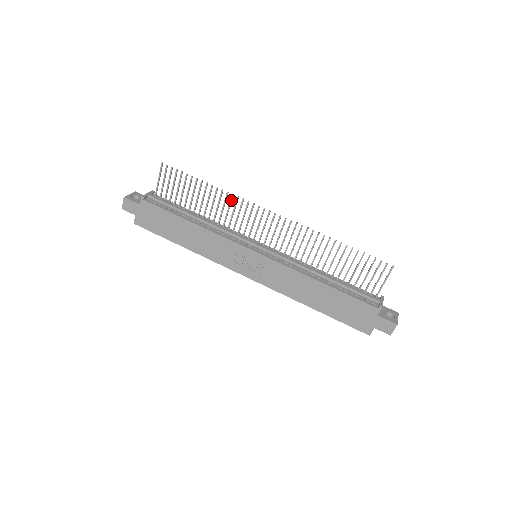
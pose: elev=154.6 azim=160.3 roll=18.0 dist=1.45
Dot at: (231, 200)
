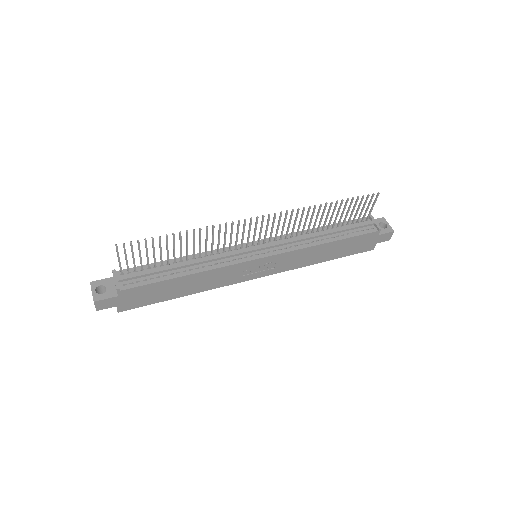
Dot at: (213, 231)
